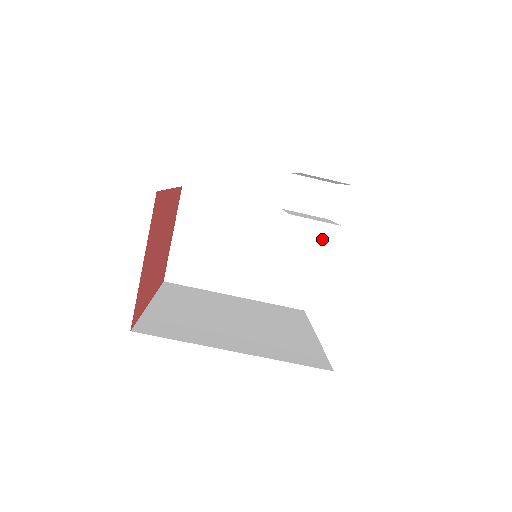
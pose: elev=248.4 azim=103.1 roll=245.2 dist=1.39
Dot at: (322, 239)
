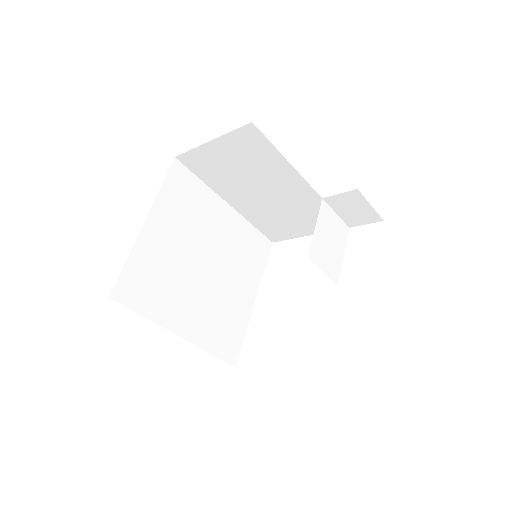
Dot at: occluded
